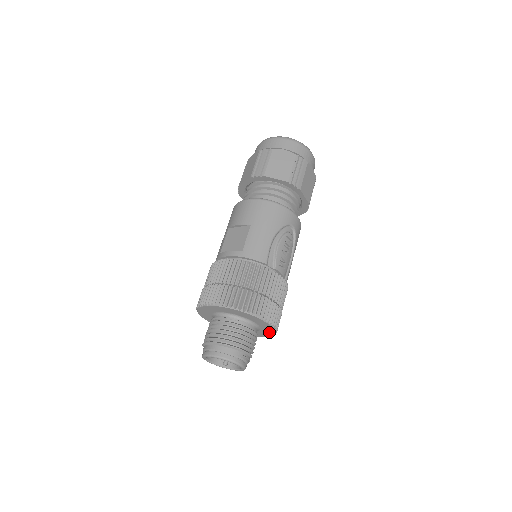
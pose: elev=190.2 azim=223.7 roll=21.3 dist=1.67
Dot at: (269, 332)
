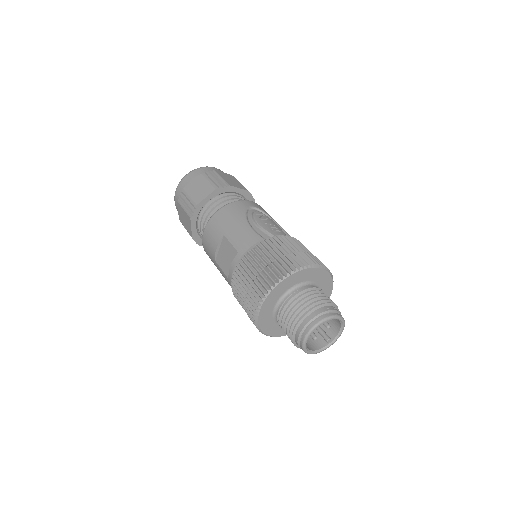
Dot at: (327, 281)
